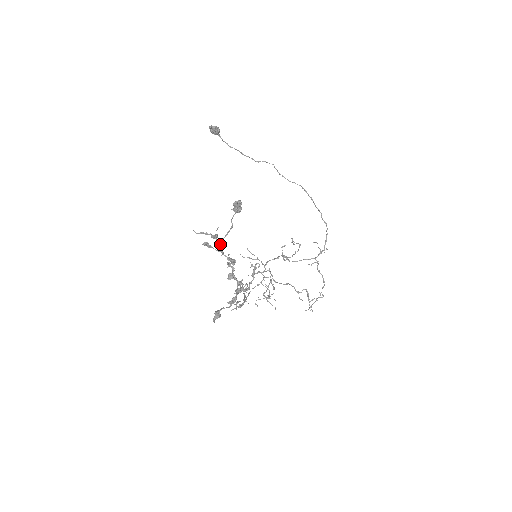
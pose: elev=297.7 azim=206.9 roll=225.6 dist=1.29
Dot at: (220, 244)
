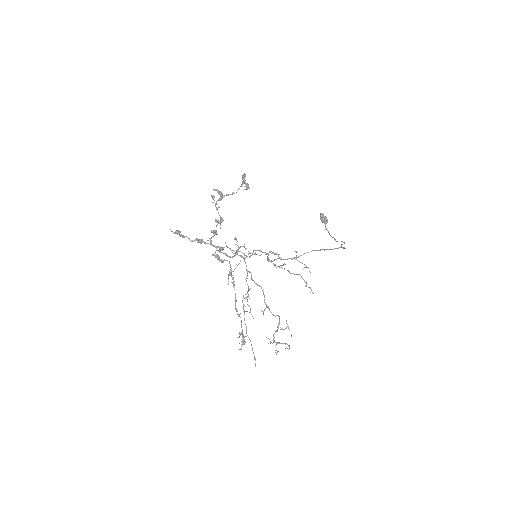
Dot at: (219, 199)
